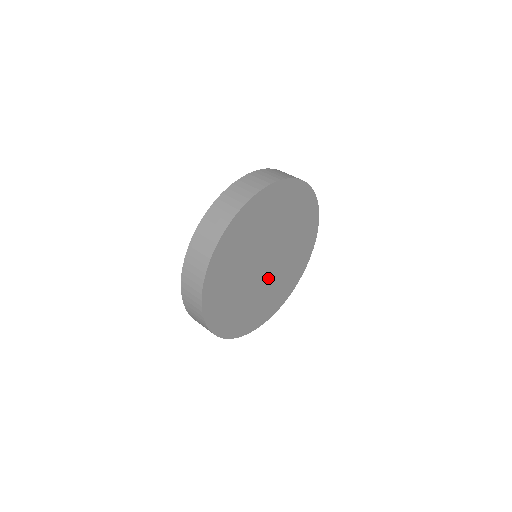
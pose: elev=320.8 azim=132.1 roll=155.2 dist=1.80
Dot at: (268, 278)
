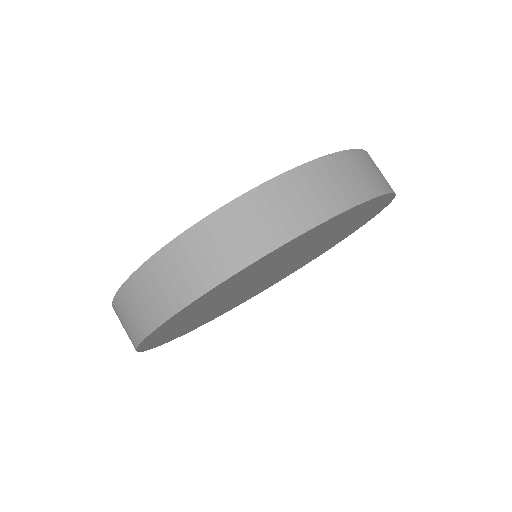
Dot at: (251, 289)
